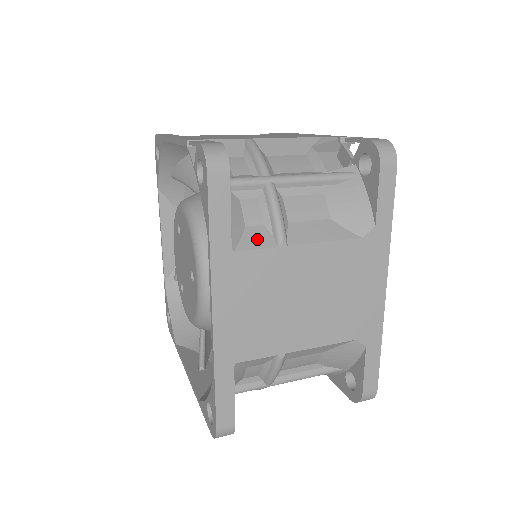
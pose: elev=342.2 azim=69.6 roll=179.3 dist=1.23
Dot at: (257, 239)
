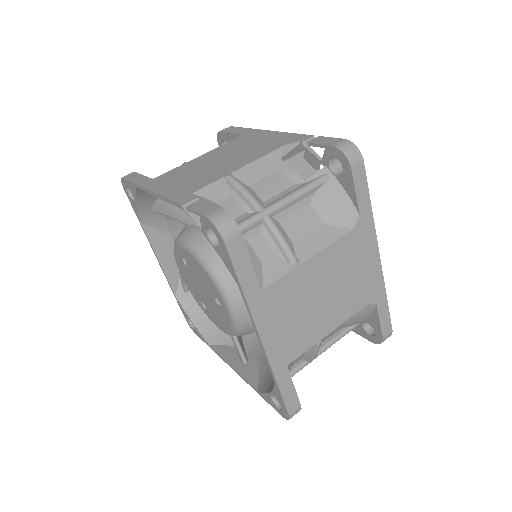
Dot at: (275, 269)
